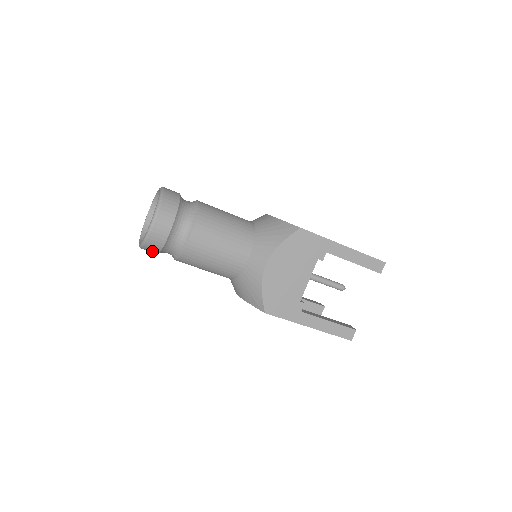
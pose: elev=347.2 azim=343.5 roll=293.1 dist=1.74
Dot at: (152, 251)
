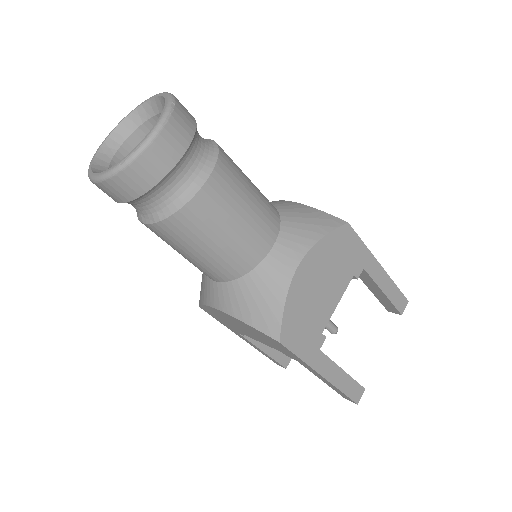
Dot at: (123, 192)
